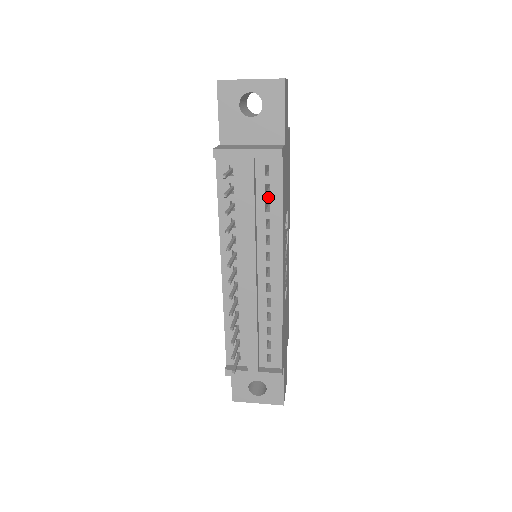
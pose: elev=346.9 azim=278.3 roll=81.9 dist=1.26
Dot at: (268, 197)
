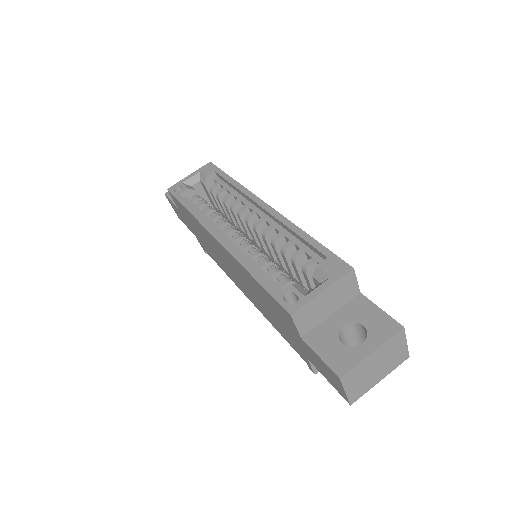
Dot at: occluded
